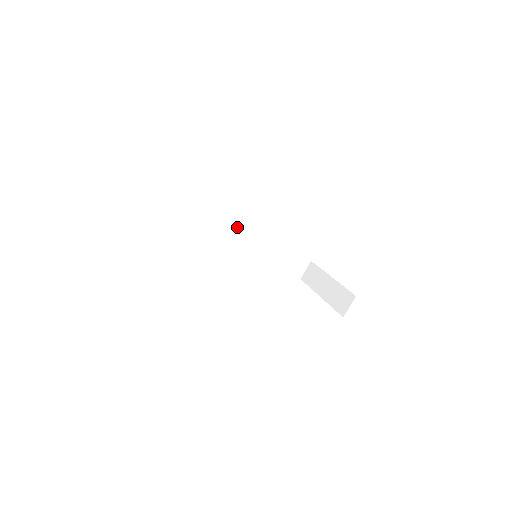
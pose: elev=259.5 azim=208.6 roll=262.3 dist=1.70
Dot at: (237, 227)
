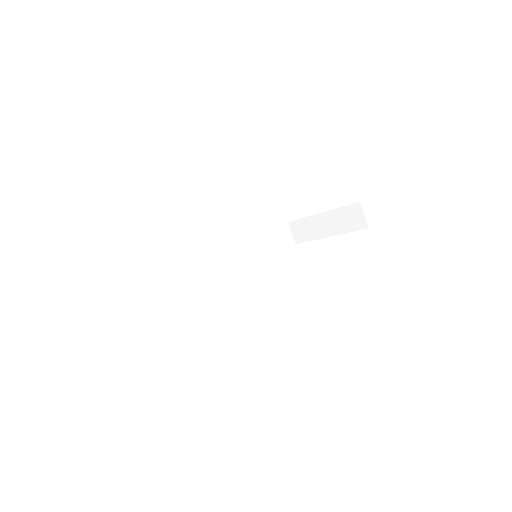
Dot at: (211, 255)
